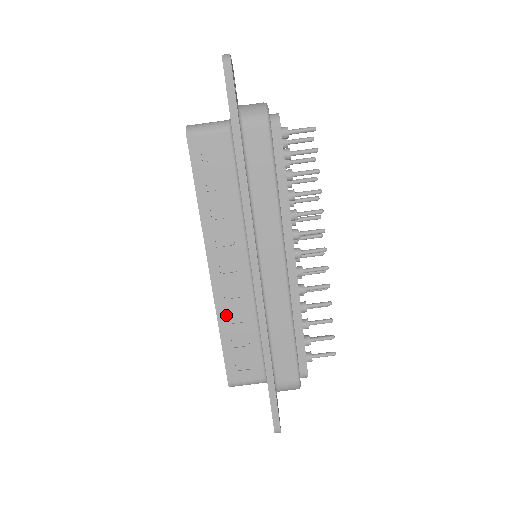
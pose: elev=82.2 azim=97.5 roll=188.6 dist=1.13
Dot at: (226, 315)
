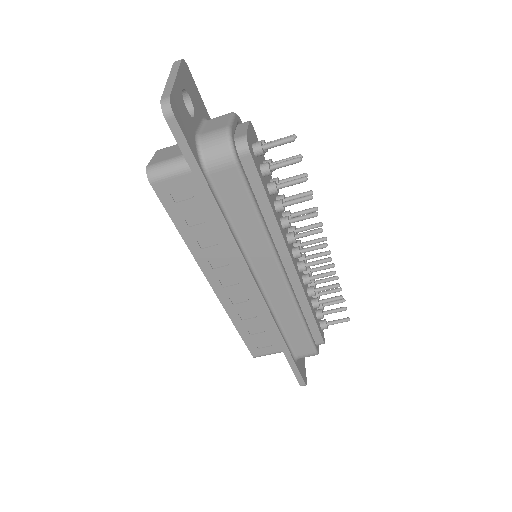
Dot at: (237, 315)
